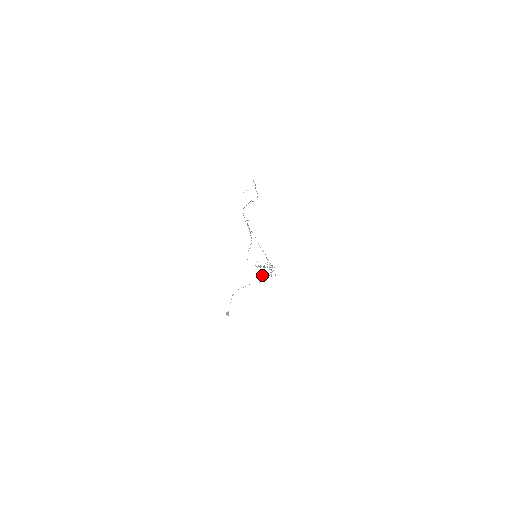
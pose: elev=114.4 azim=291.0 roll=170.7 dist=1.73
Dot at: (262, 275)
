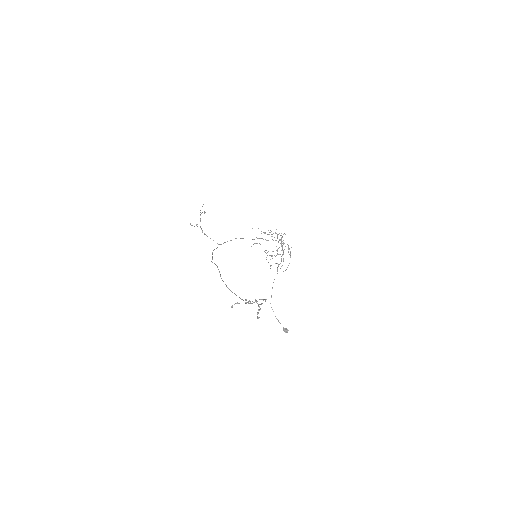
Dot at: occluded
